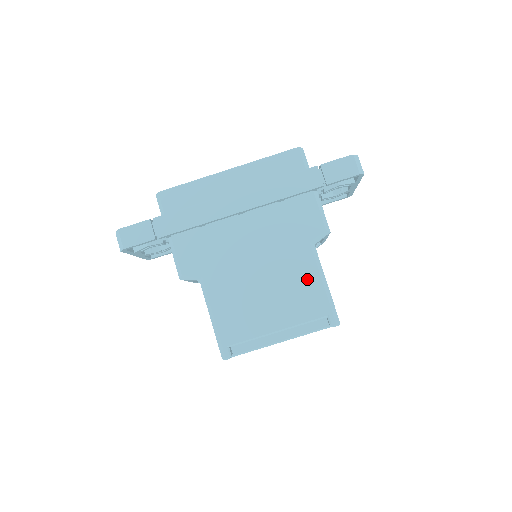
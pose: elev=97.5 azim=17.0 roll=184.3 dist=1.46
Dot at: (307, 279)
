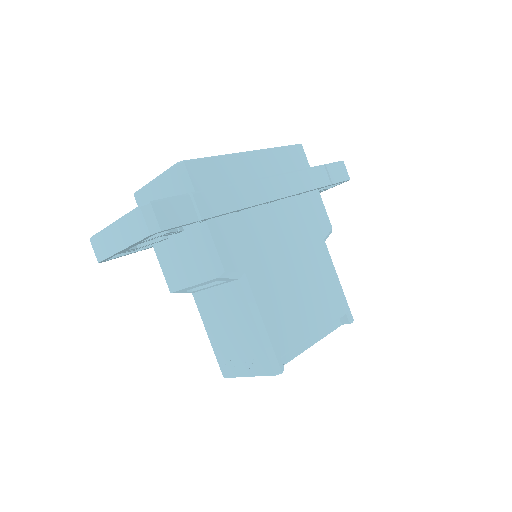
Dot at: (329, 276)
